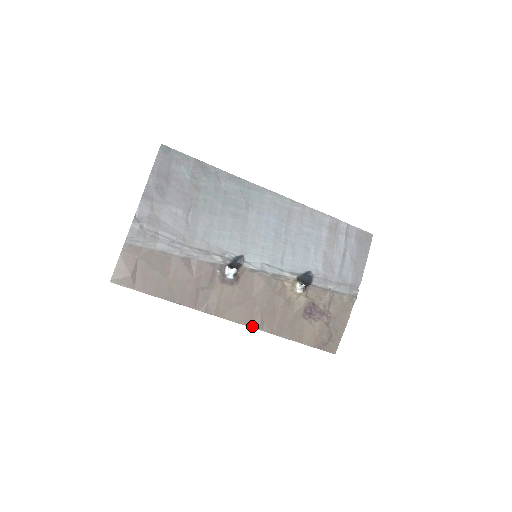
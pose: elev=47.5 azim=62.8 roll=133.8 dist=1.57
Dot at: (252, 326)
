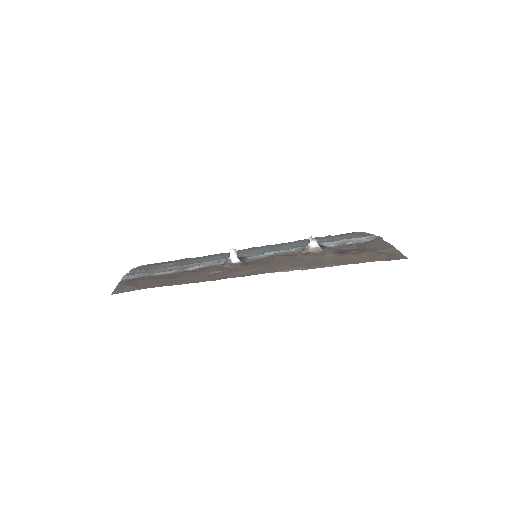
Dot at: (286, 271)
